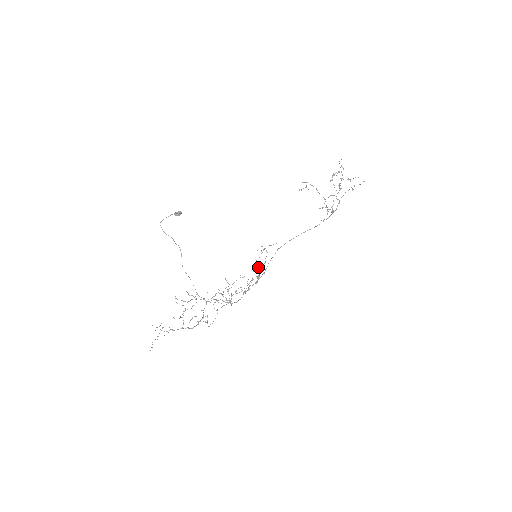
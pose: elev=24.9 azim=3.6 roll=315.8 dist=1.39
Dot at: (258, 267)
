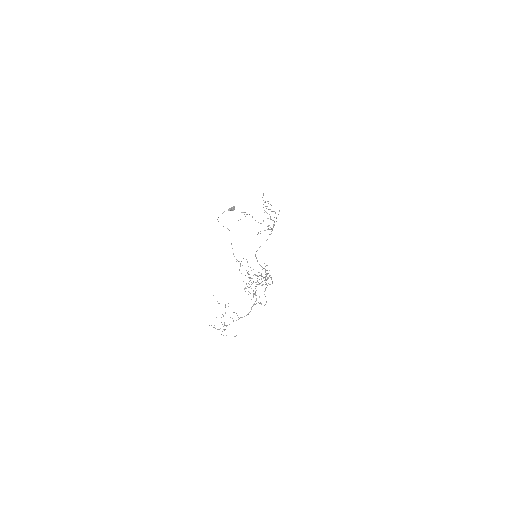
Dot at: occluded
